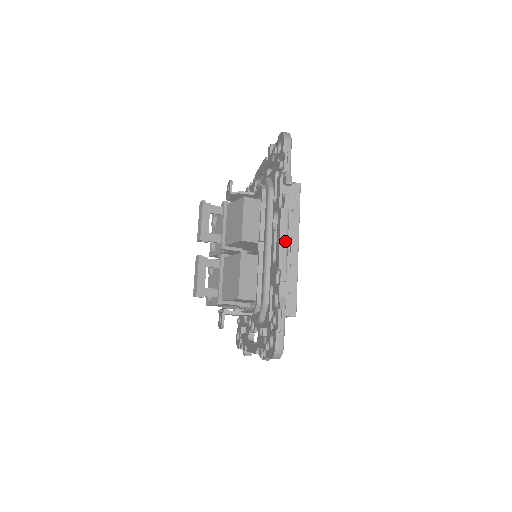
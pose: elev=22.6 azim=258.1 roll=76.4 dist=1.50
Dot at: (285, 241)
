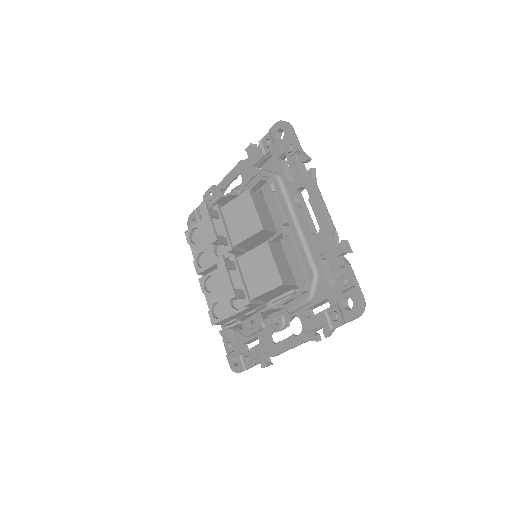
Dot at: (326, 208)
